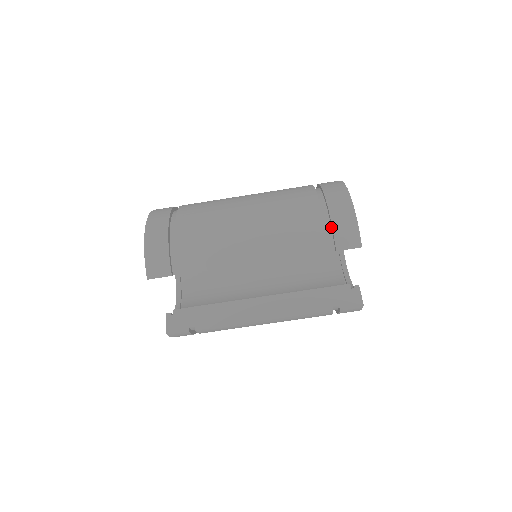
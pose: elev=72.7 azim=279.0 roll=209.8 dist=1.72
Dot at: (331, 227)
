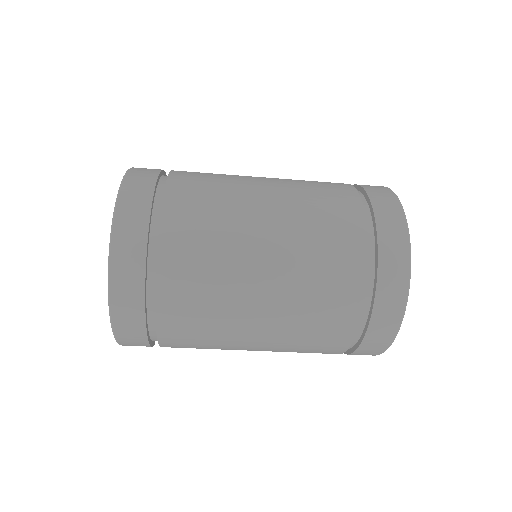
Dot at: (349, 349)
